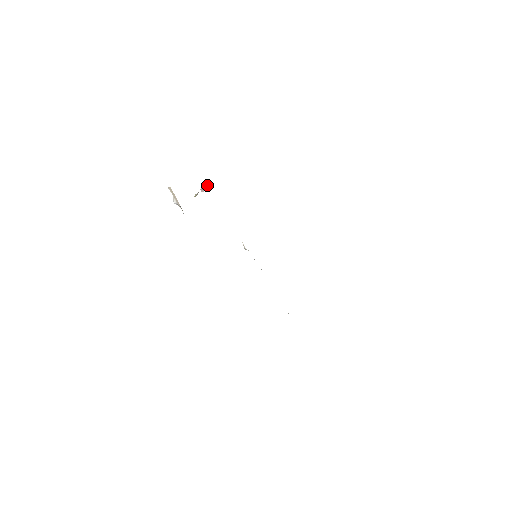
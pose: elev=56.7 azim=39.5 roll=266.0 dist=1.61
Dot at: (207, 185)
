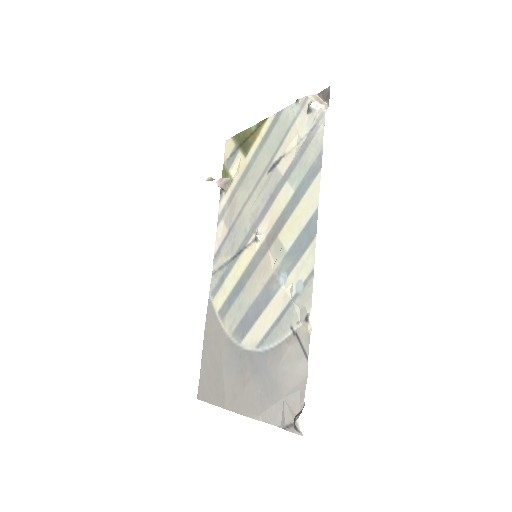
Dot at: (230, 181)
